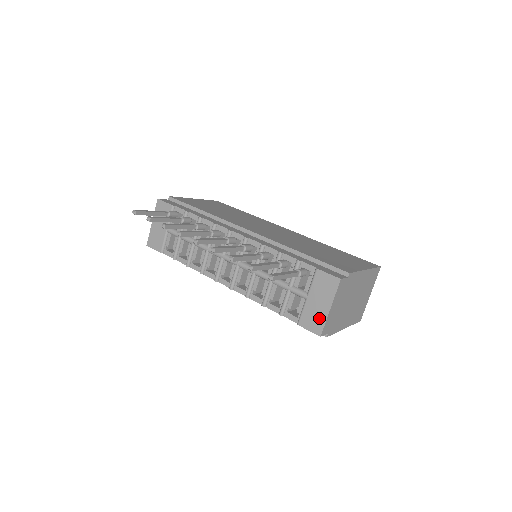
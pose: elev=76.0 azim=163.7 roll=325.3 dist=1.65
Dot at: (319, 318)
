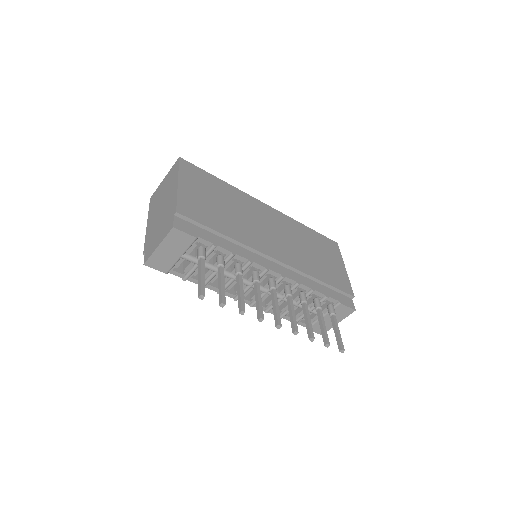
Dot at: (327, 327)
